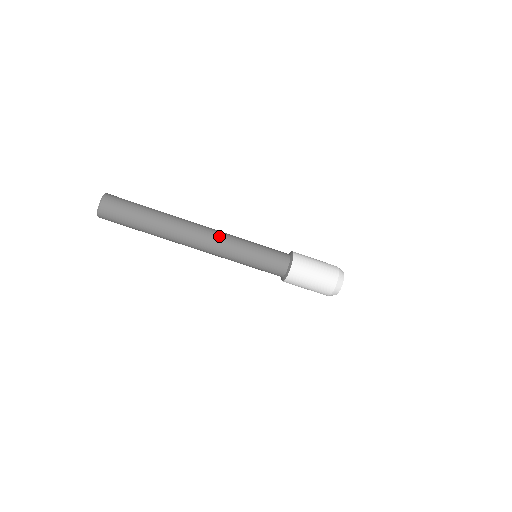
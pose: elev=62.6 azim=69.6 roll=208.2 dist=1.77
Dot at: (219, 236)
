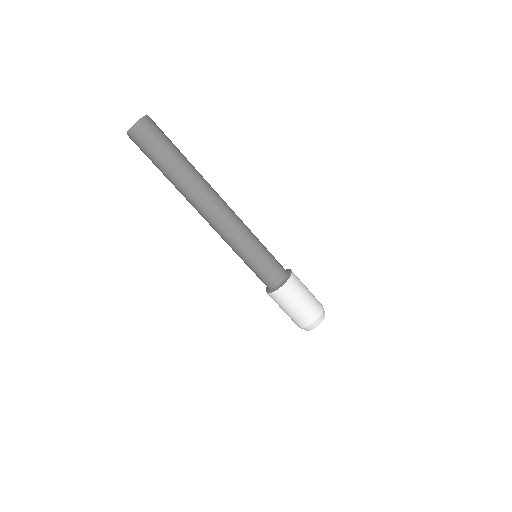
Dot at: (229, 225)
